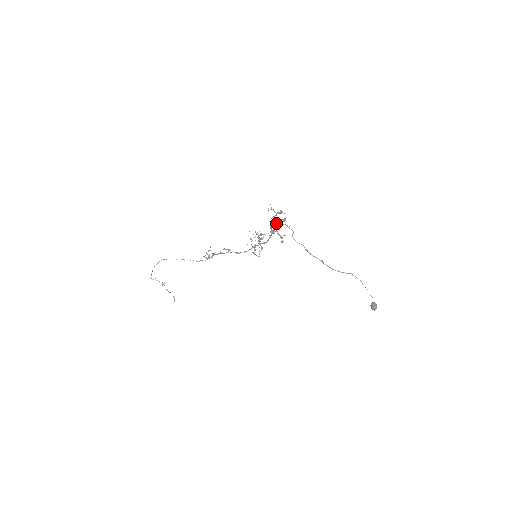
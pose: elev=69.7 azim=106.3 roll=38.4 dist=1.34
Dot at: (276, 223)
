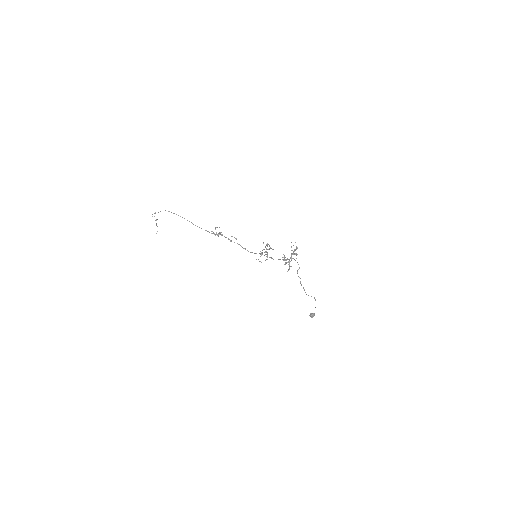
Dot at: (291, 257)
